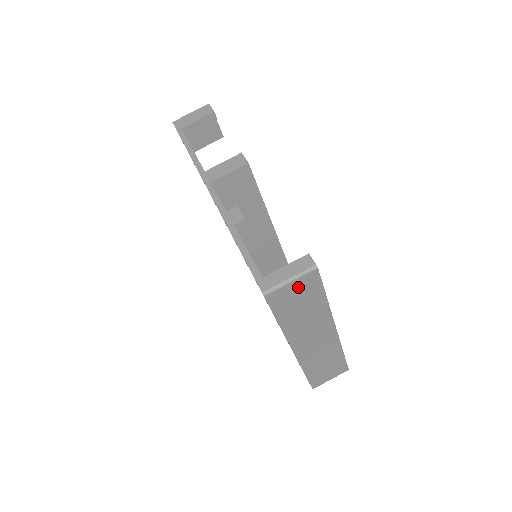
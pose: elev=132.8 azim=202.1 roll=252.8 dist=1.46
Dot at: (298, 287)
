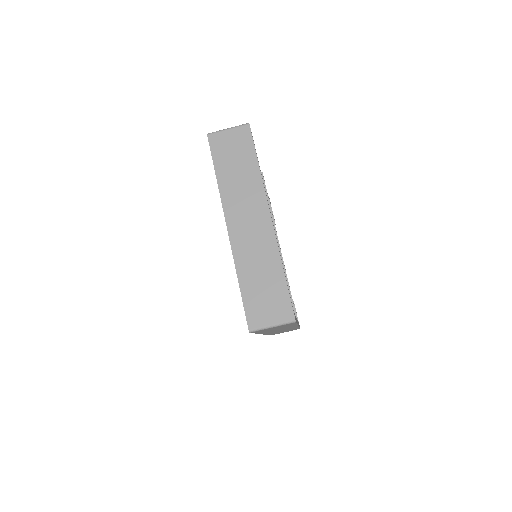
Dot at: (234, 138)
